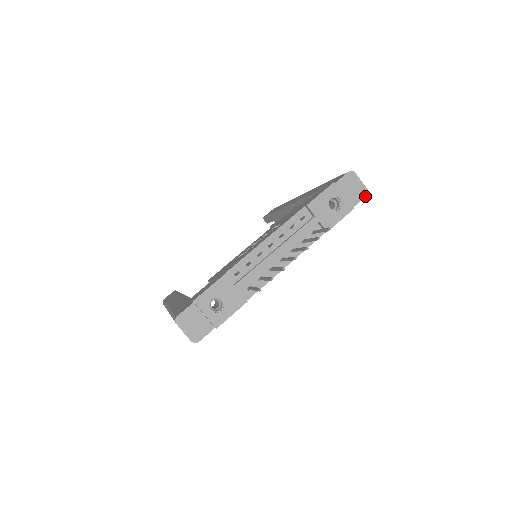
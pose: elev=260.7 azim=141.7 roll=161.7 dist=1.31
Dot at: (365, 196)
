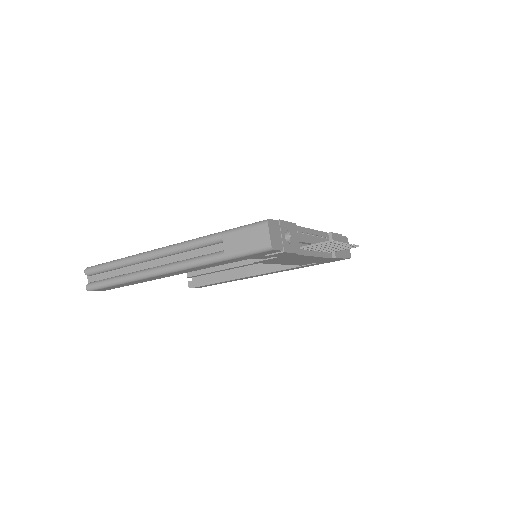
Dot at: occluded
